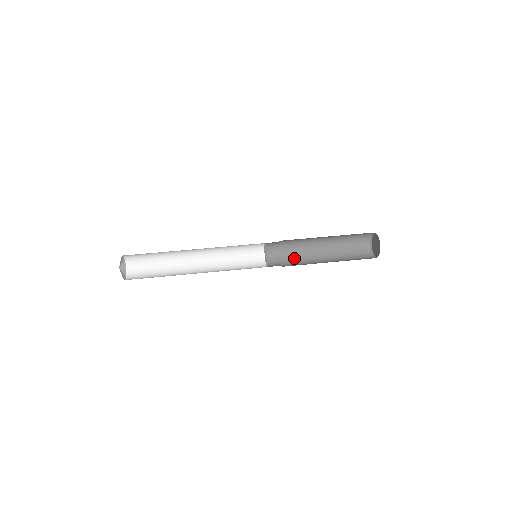
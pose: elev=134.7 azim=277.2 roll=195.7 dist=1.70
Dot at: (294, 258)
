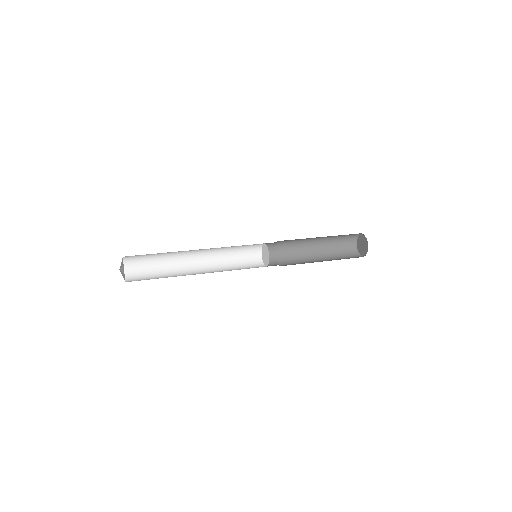
Dot at: (294, 264)
